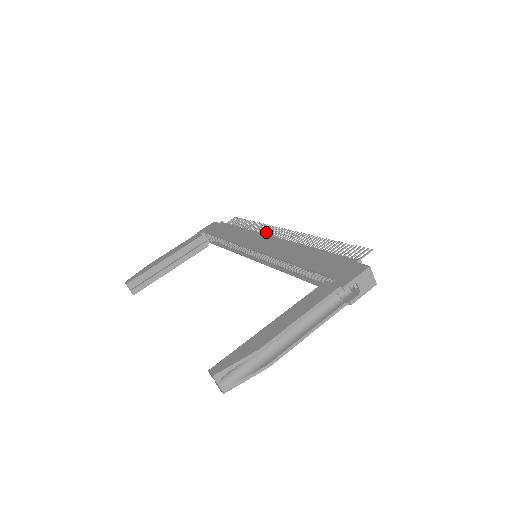
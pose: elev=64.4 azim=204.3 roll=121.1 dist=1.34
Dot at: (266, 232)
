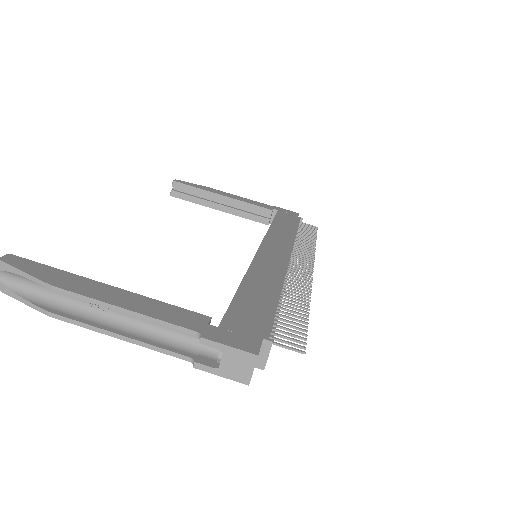
Dot at: (299, 252)
